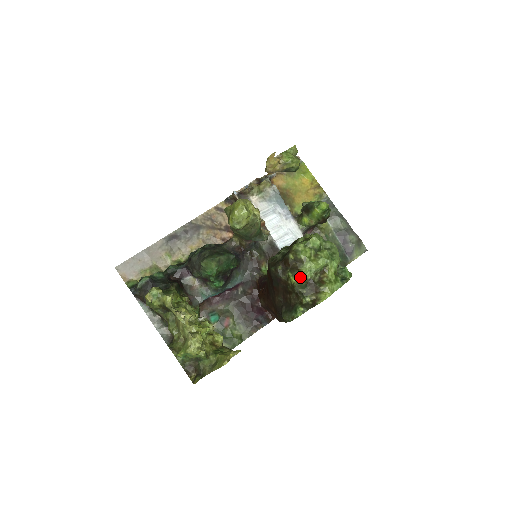
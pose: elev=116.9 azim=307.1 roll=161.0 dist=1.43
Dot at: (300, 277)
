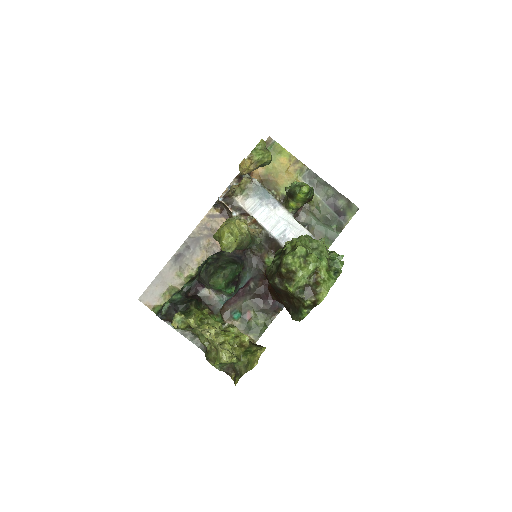
Dot at: (296, 286)
